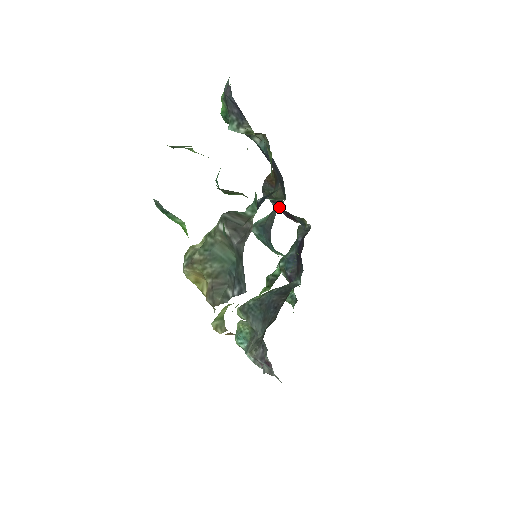
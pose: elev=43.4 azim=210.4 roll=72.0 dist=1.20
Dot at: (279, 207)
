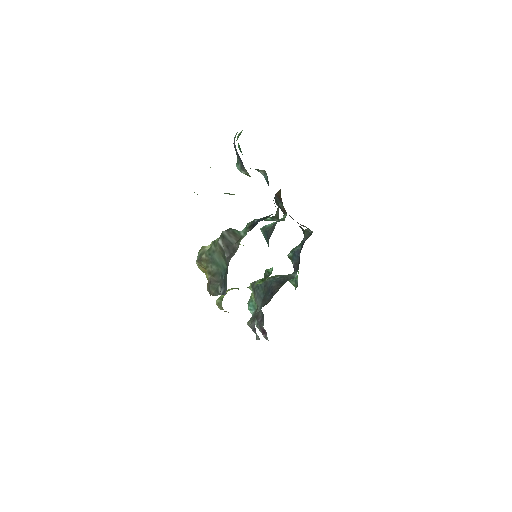
Dot at: (283, 218)
